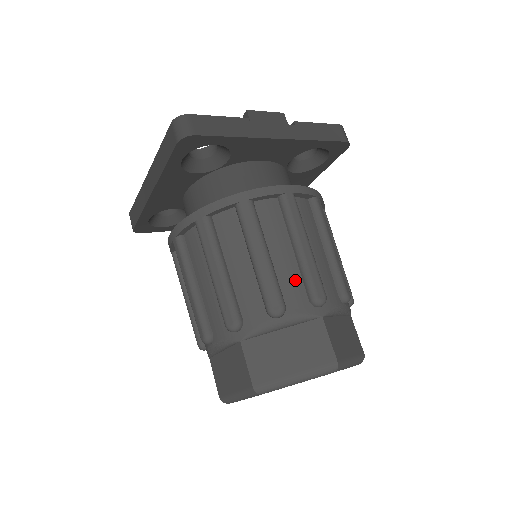
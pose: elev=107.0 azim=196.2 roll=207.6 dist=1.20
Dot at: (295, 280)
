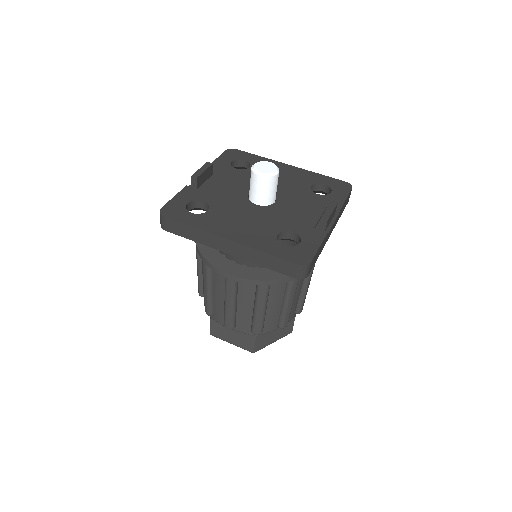
Dot at: (295, 306)
